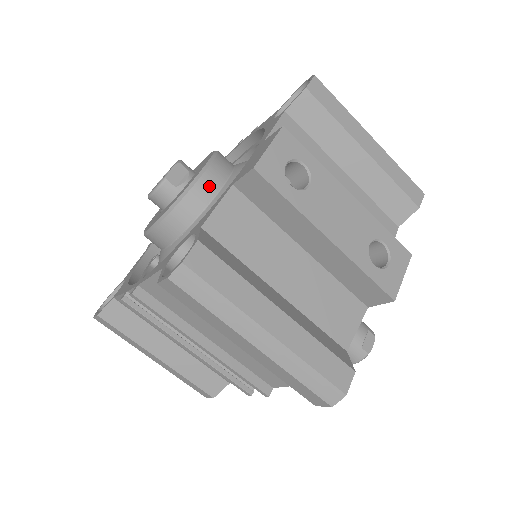
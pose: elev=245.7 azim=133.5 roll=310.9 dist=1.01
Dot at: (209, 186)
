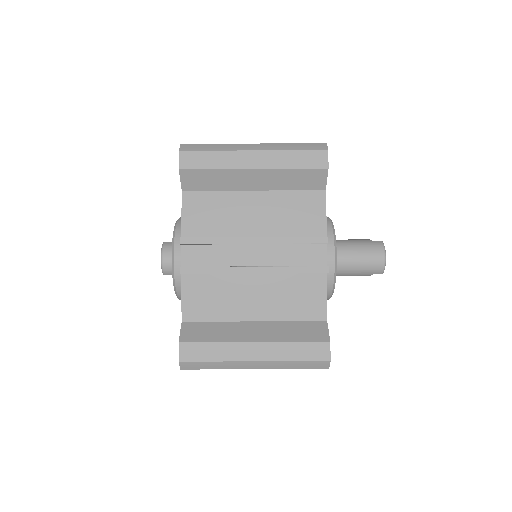
Dot at: occluded
